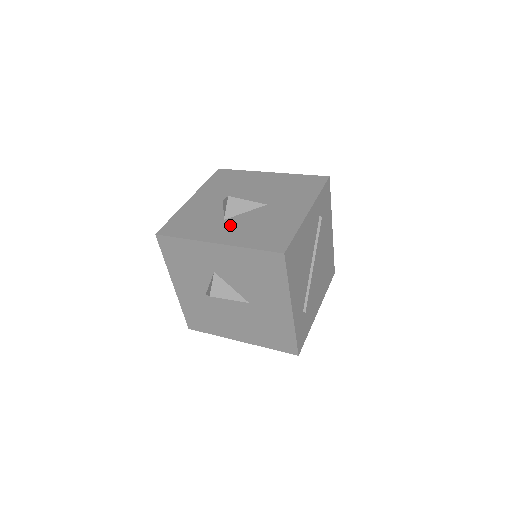
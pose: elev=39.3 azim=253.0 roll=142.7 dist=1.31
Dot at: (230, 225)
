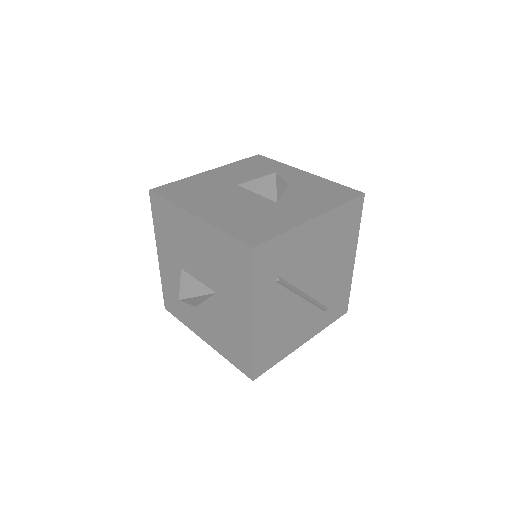
Dot at: (203, 319)
